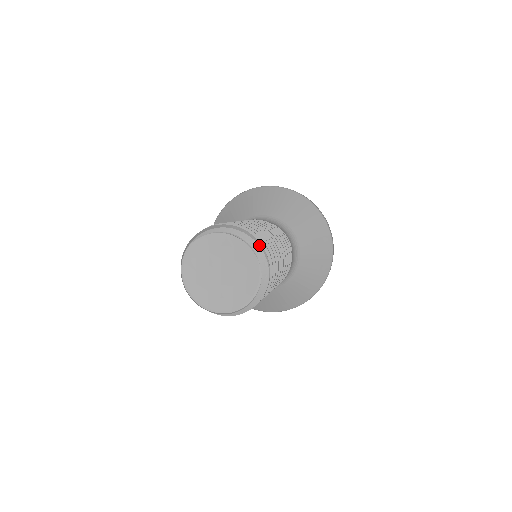
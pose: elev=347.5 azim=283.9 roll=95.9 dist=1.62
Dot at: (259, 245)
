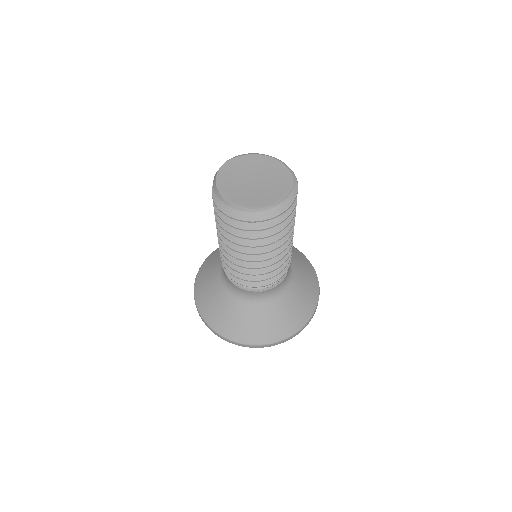
Dot at: (287, 166)
